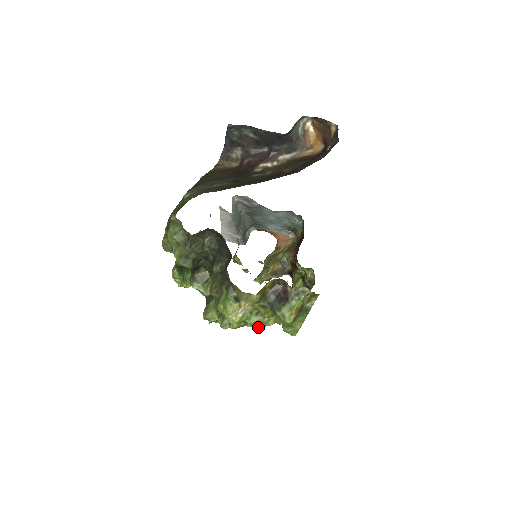
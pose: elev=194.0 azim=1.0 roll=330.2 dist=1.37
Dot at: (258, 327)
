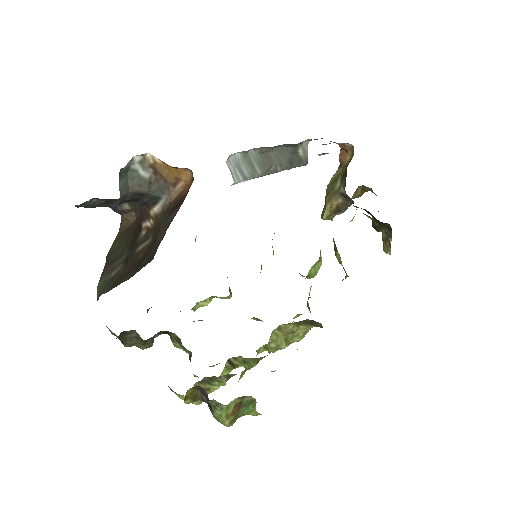
Dot at: (272, 352)
